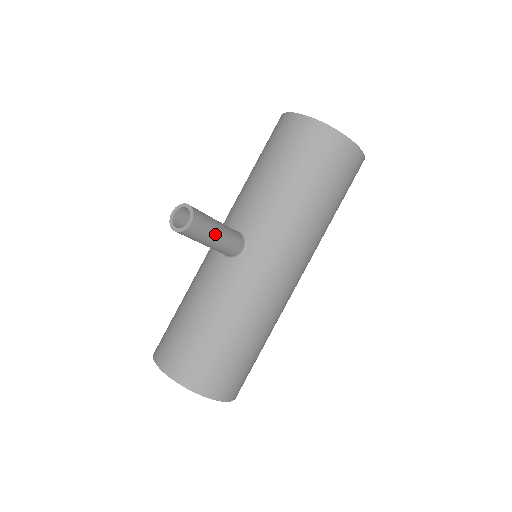
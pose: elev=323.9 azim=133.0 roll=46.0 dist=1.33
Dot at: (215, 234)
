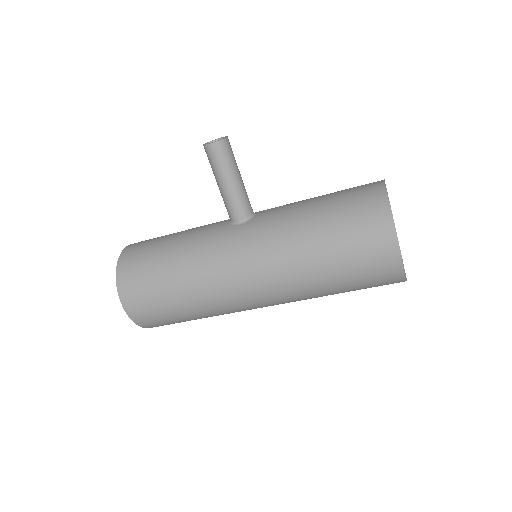
Dot at: (225, 177)
